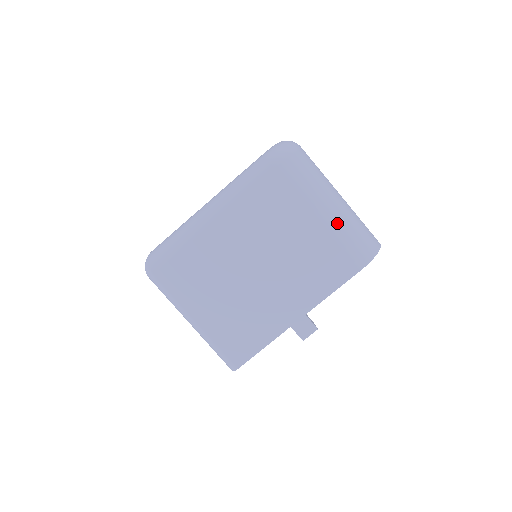
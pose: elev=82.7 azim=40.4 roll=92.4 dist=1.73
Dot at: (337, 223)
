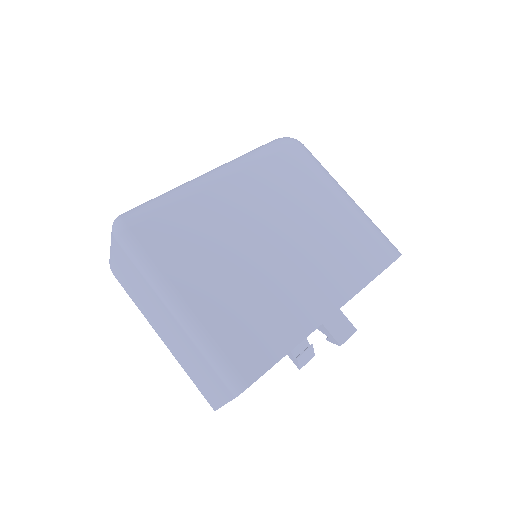
Dot at: (358, 211)
